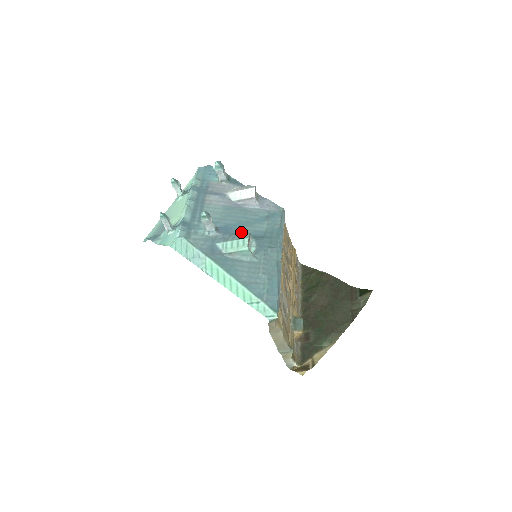
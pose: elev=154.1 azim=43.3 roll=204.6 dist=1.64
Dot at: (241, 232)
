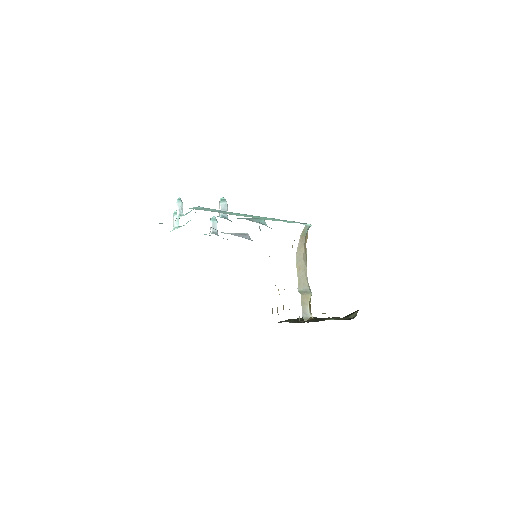
Dot at: occluded
